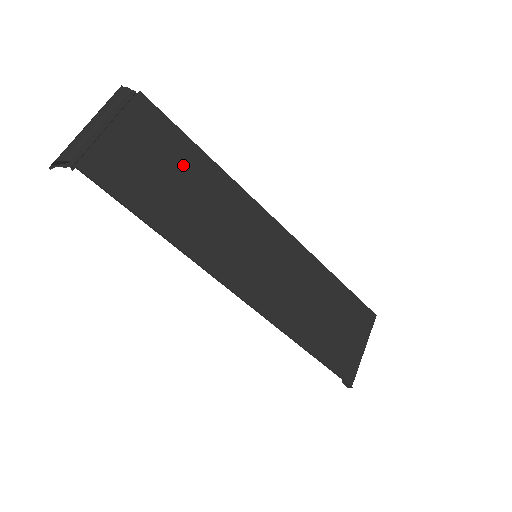
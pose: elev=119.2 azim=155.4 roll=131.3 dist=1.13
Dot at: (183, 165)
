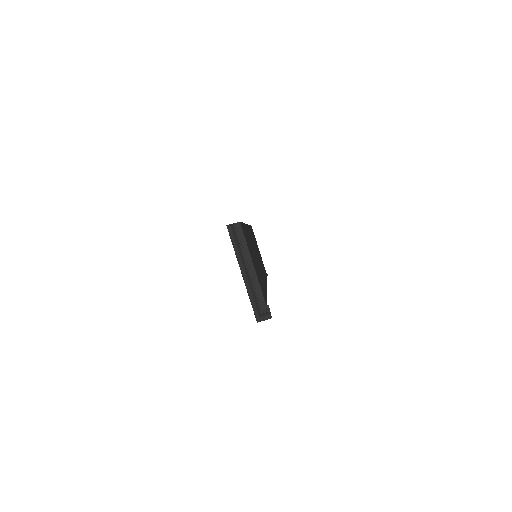
Dot at: occluded
